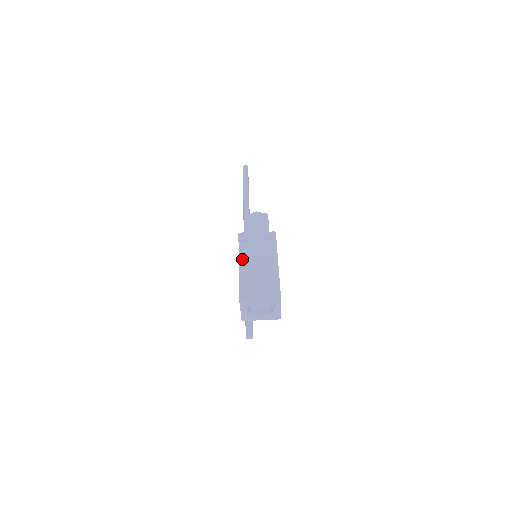
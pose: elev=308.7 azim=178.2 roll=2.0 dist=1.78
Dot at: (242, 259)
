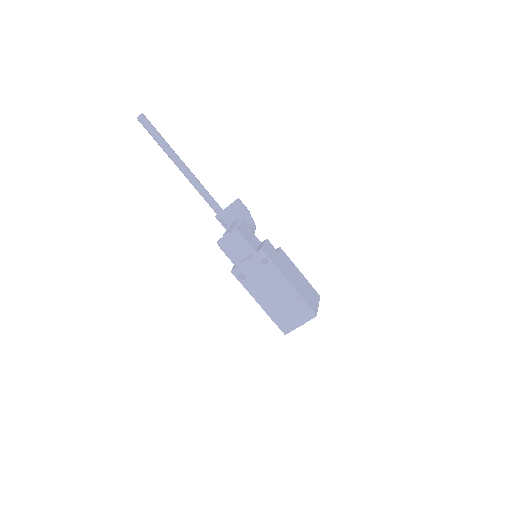
Dot at: (256, 297)
